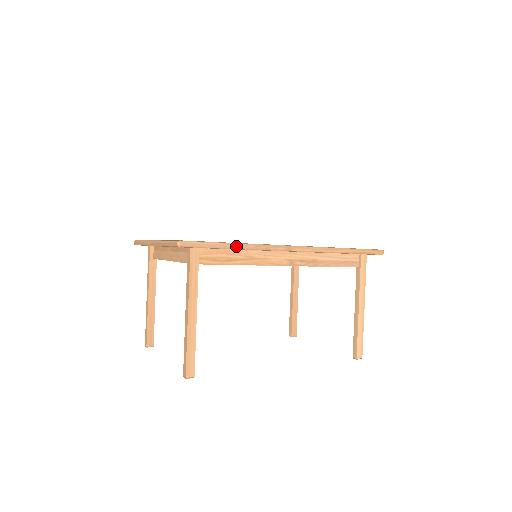
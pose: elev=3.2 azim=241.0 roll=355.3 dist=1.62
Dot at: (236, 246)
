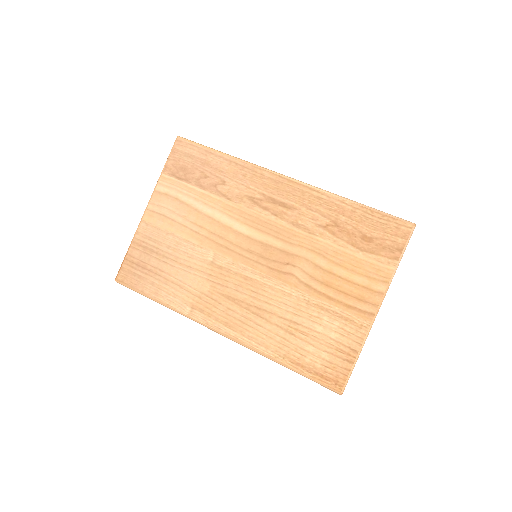
Dot at: (161, 304)
